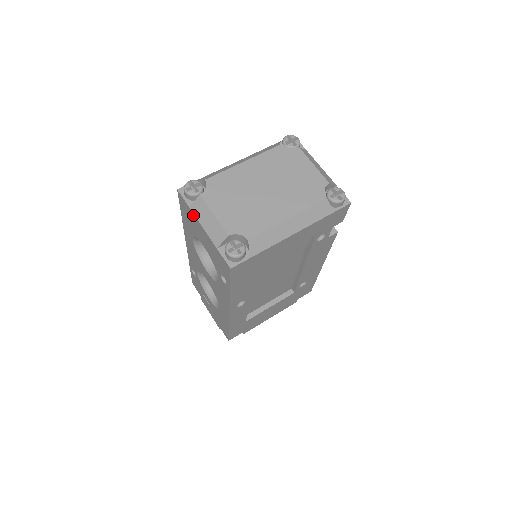
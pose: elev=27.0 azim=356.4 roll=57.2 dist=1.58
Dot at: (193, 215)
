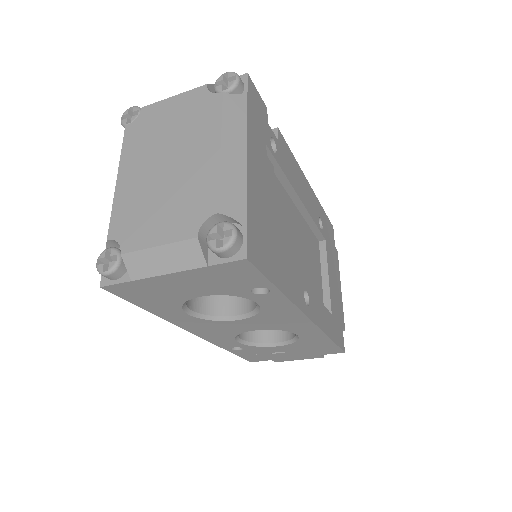
Dot at: (145, 281)
